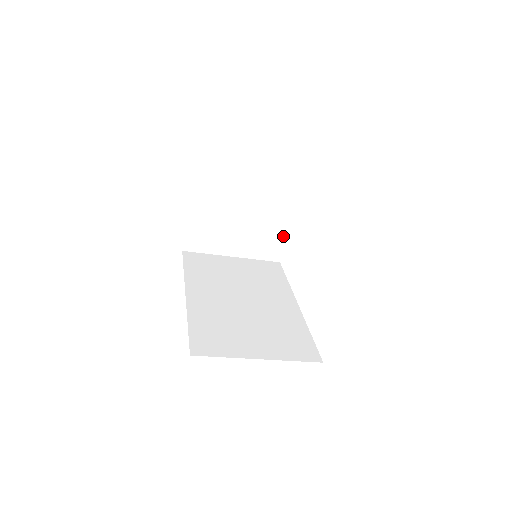
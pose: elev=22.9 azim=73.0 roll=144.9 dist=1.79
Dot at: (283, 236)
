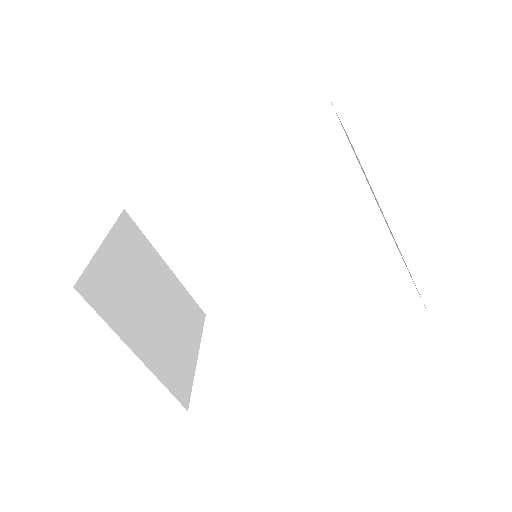
Dot at: (190, 368)
